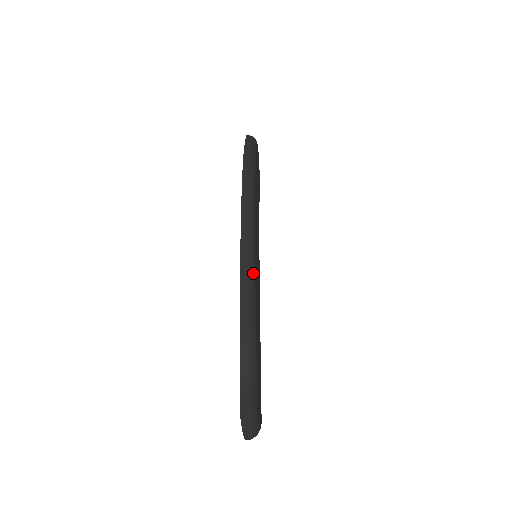
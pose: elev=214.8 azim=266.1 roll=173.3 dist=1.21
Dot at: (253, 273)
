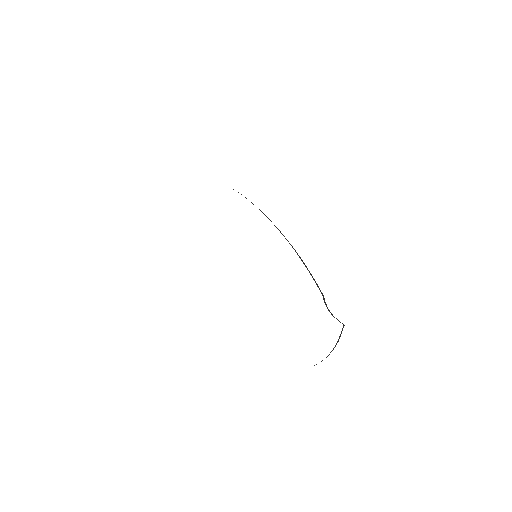
Dot at: occluded
